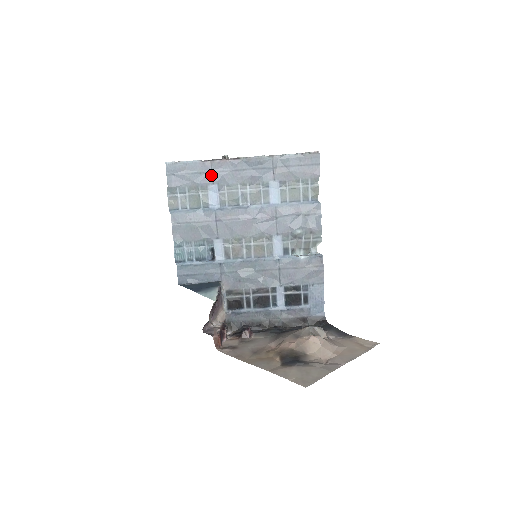
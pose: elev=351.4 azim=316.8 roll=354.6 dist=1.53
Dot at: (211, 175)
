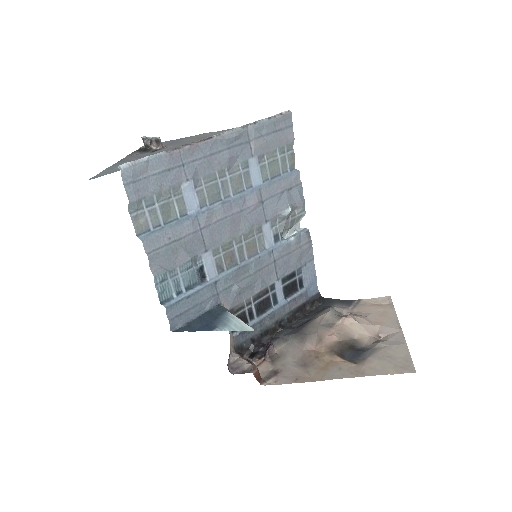
Dot at: (182, 169)
